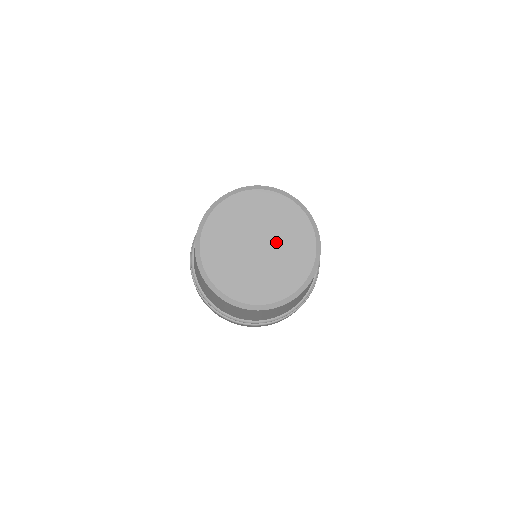
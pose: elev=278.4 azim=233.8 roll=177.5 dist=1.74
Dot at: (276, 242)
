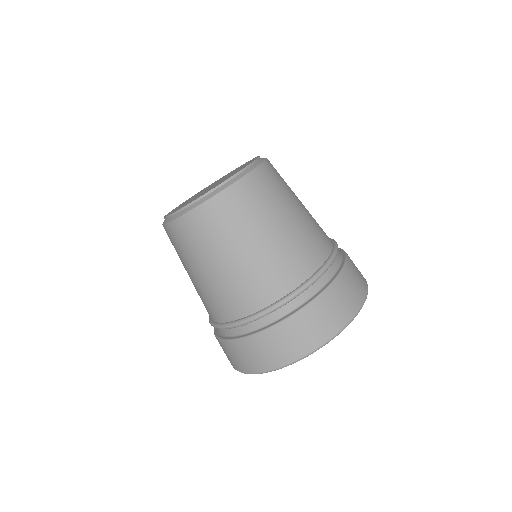
Dot at: occluded
